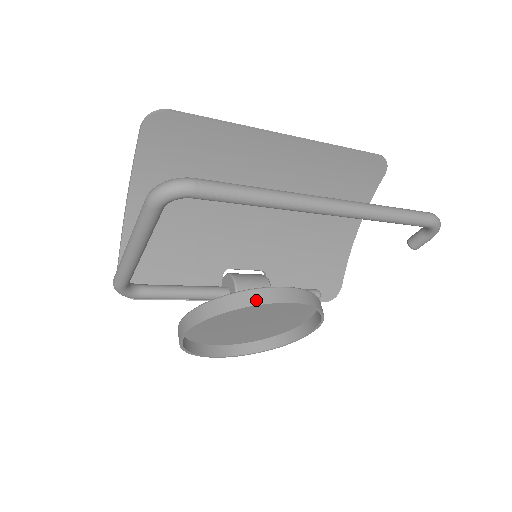
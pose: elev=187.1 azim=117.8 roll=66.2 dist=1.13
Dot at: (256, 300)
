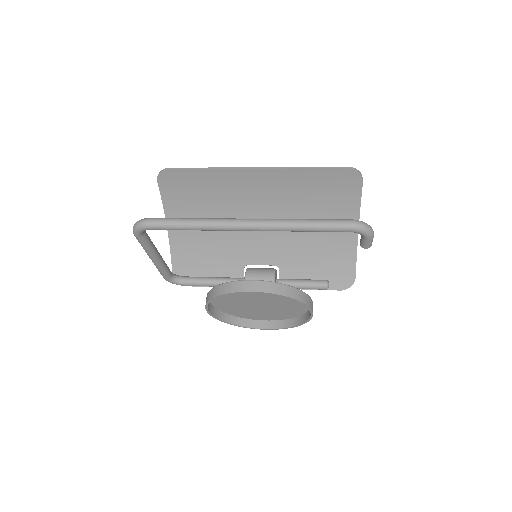
Dot at: (231, 289)
